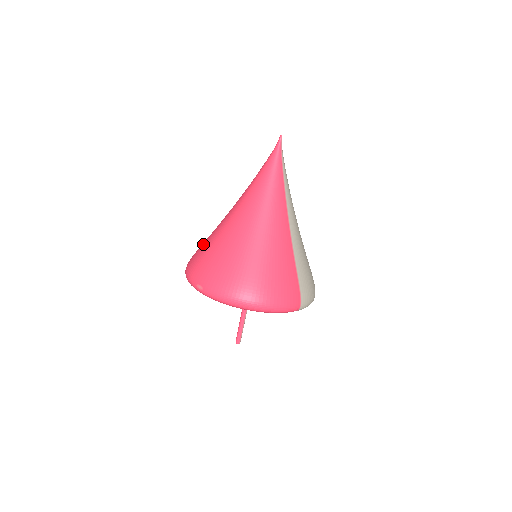
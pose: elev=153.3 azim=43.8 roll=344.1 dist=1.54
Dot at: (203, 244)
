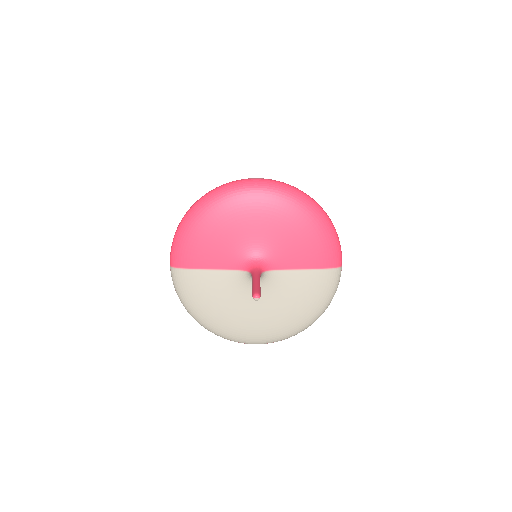
Dot at: occluded
